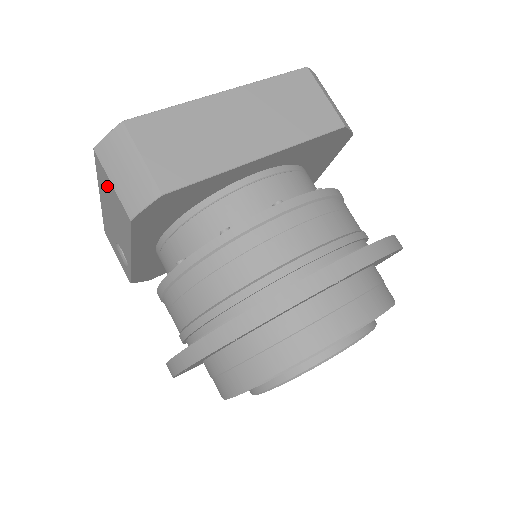
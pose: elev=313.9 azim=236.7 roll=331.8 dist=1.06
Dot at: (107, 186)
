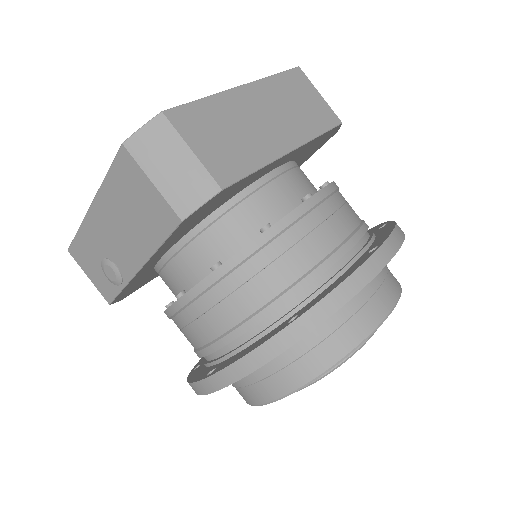
Dot at: (133, 187)
